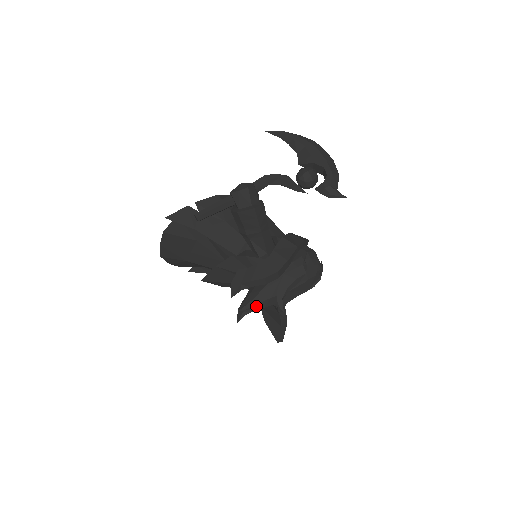
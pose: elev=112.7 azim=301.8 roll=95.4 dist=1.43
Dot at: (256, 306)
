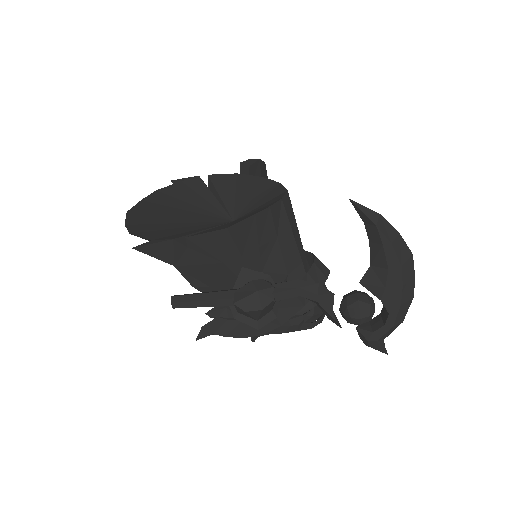
Dot at: occluded
